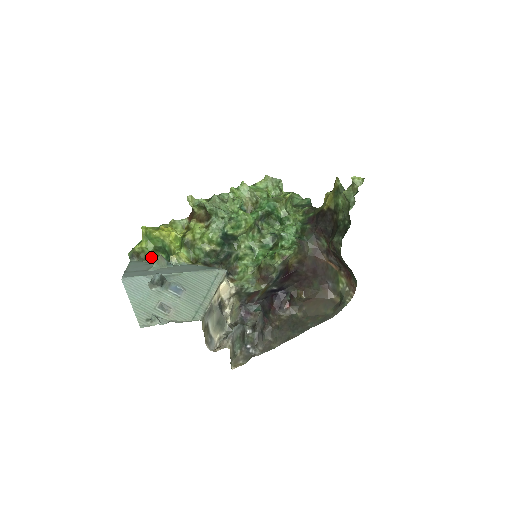
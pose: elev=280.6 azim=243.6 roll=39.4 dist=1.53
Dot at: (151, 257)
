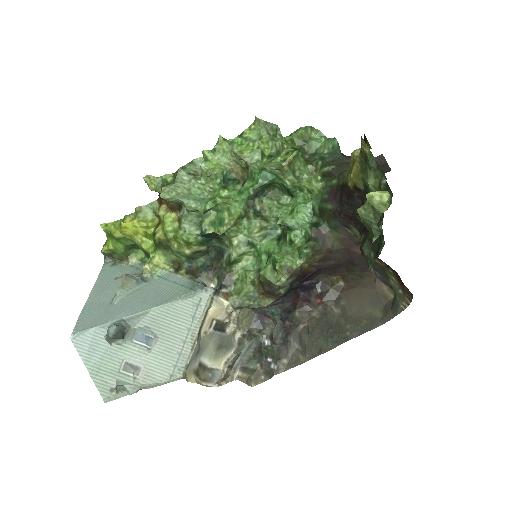
Dot at: (126, 258)
